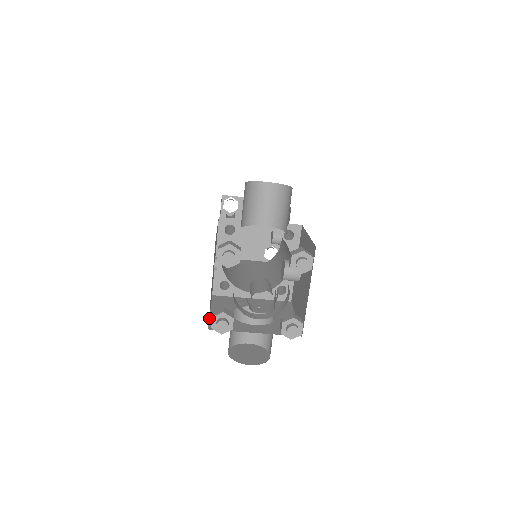
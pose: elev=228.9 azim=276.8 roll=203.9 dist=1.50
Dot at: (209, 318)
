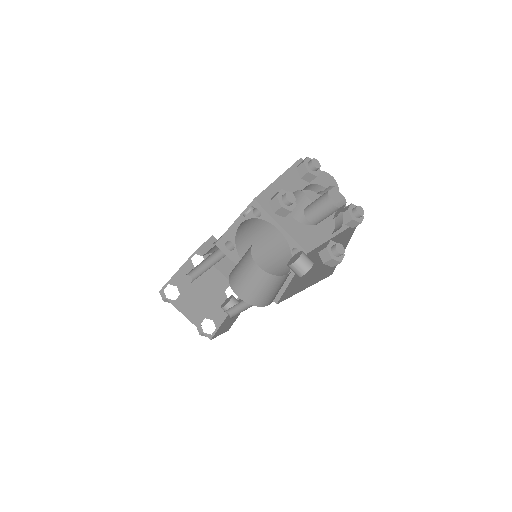
Dot at: occluded
